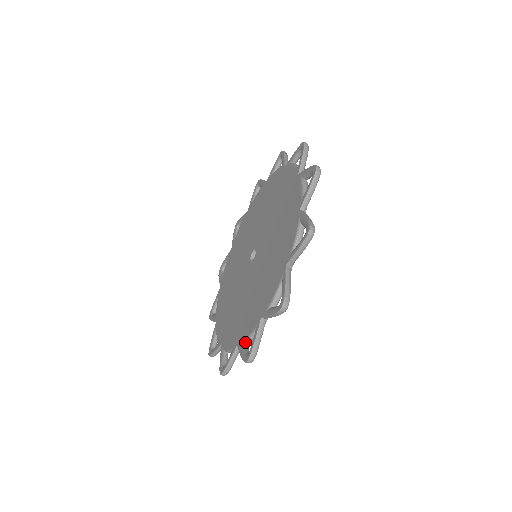
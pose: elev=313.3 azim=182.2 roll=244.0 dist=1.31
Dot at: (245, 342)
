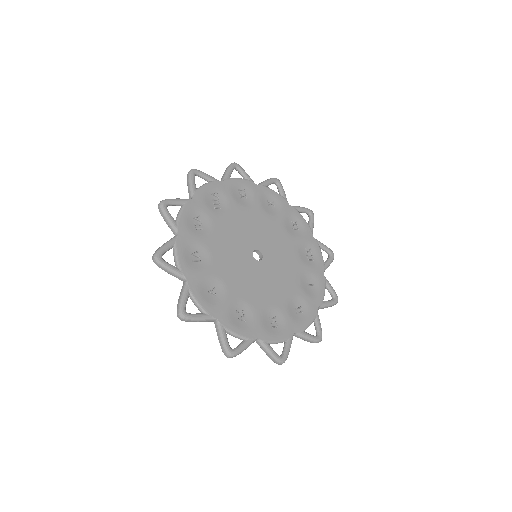
Dot at: occluded
